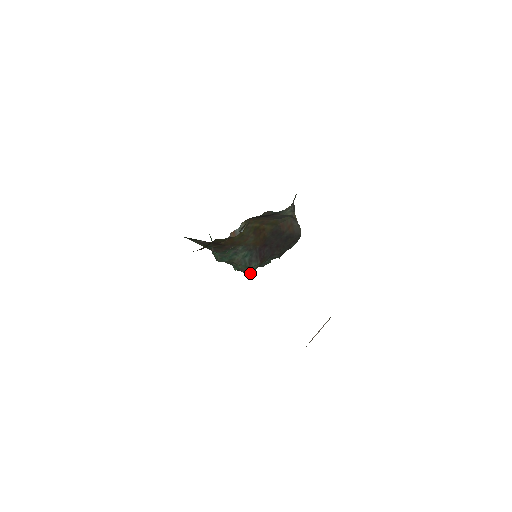
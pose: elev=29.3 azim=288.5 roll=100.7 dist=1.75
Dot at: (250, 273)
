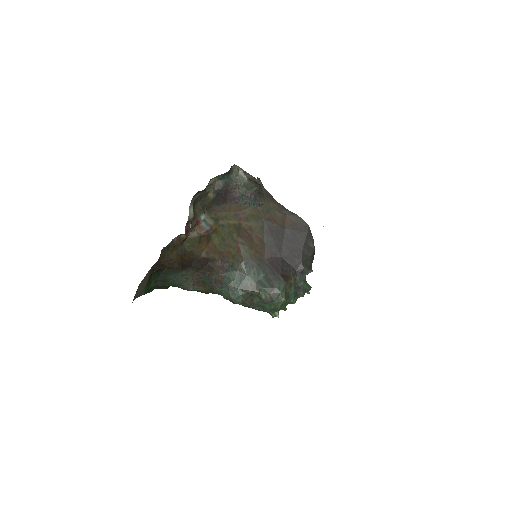
Dot at: (283, 300)
